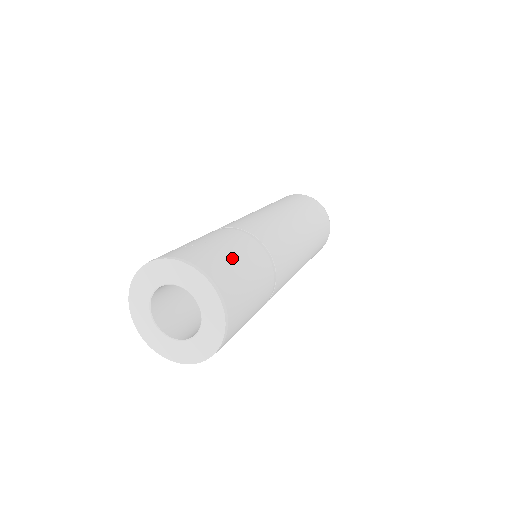
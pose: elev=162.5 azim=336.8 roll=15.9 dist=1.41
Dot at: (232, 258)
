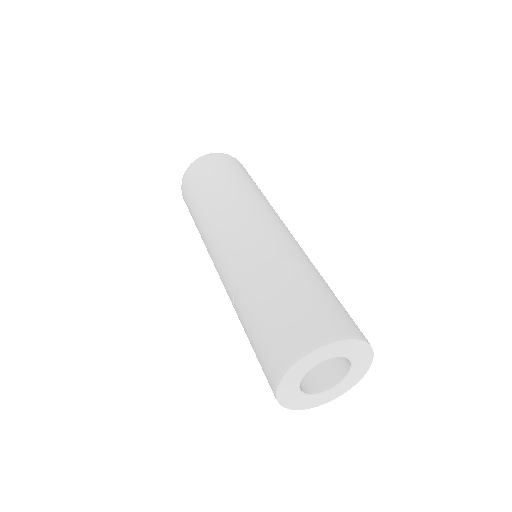
Dot at: occluded
